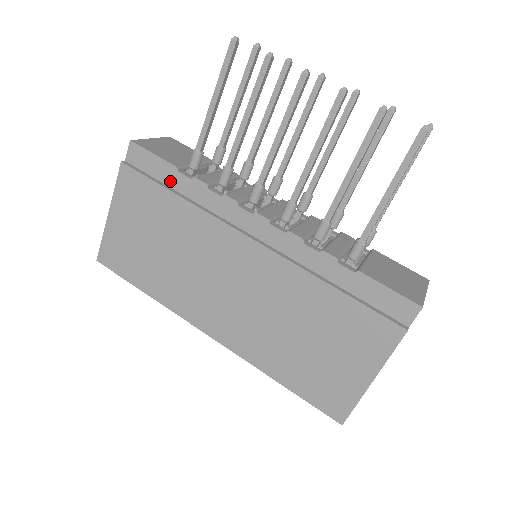
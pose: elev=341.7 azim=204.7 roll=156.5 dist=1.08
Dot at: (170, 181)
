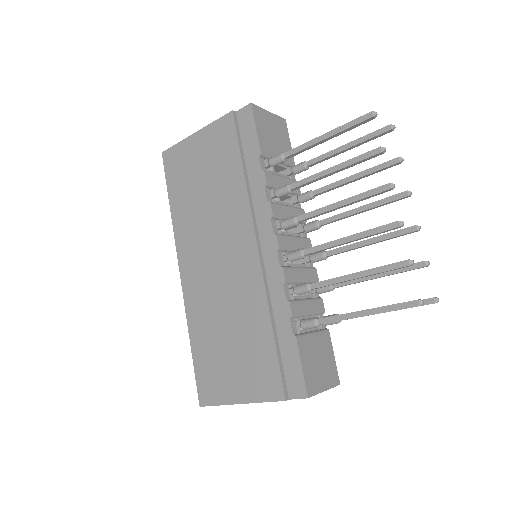
Dot at: (249, 156)
